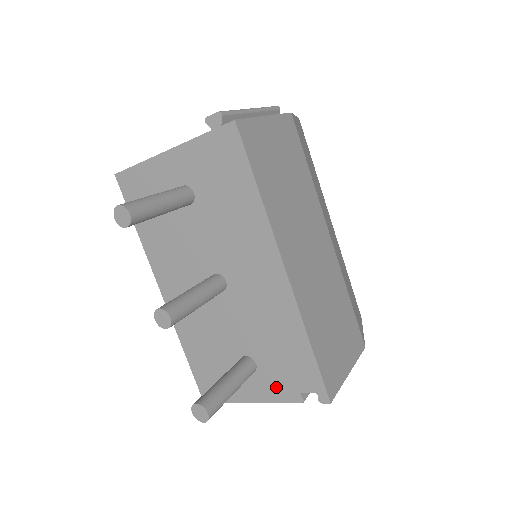
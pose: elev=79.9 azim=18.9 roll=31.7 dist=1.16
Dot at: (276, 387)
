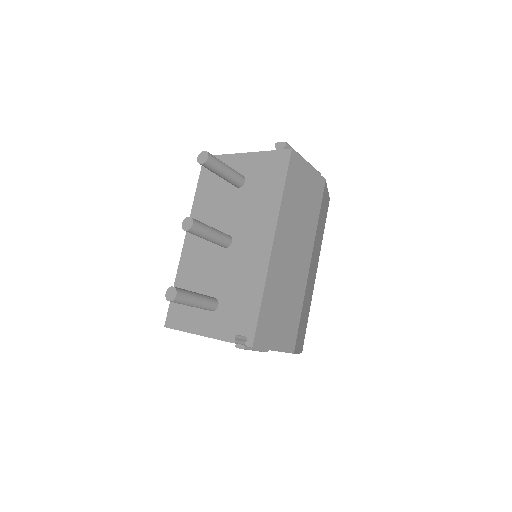
Dot at: (222, 326)
